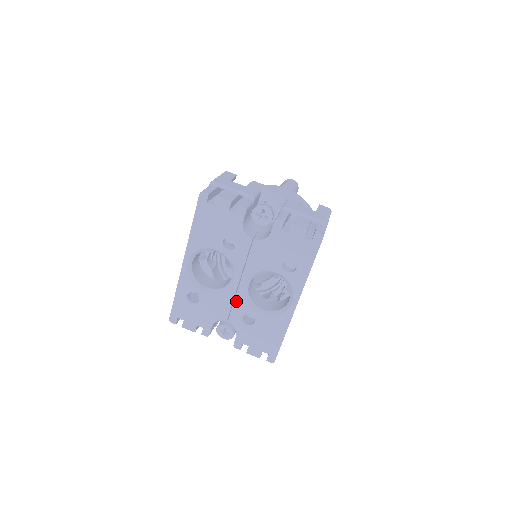
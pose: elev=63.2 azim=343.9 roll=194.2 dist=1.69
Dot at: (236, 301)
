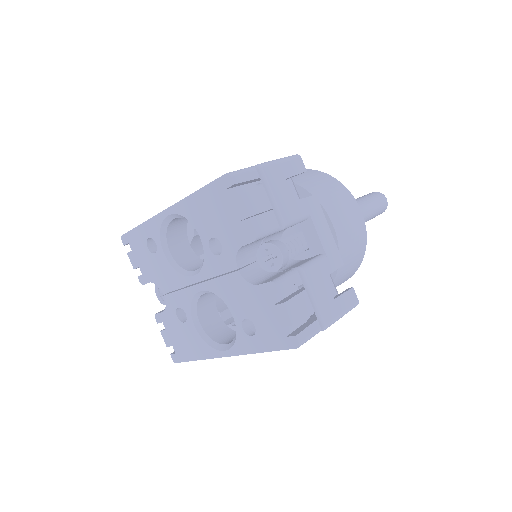
Dot at: (183, 291)
